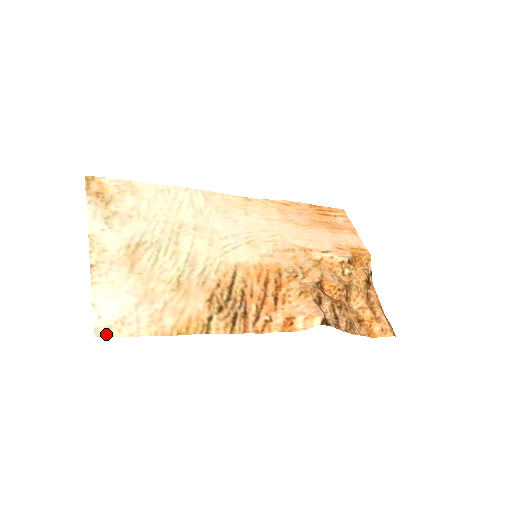
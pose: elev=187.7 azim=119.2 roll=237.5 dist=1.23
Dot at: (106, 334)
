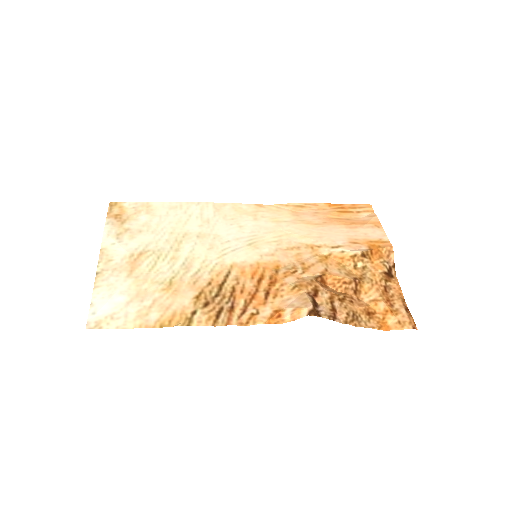
Dot at: (96, 327)
